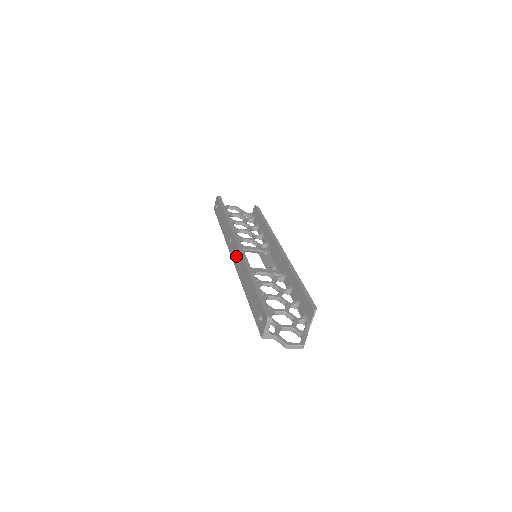
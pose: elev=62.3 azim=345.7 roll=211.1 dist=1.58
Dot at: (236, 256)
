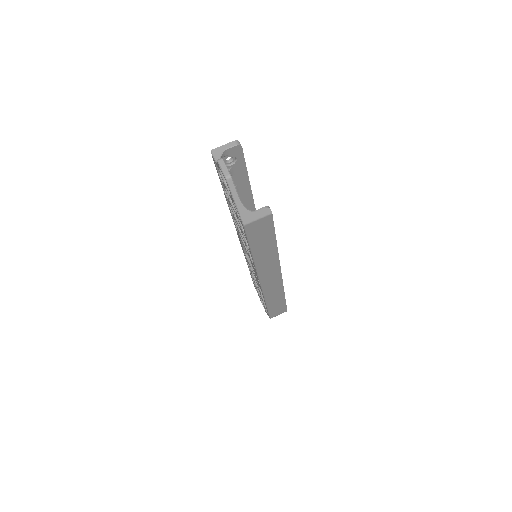
Dot at: occluded
